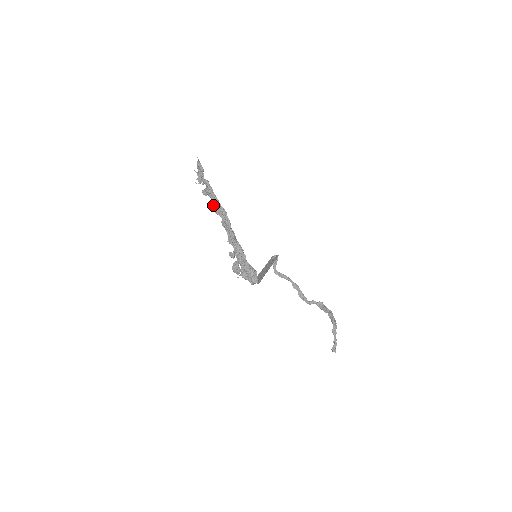
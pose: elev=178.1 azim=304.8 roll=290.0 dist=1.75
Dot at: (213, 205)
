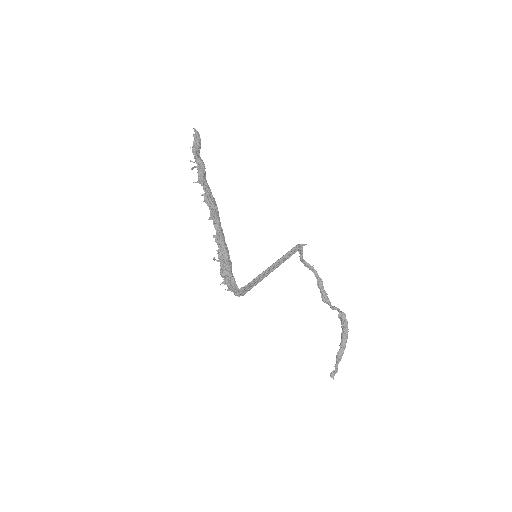
Dot at: occluded
